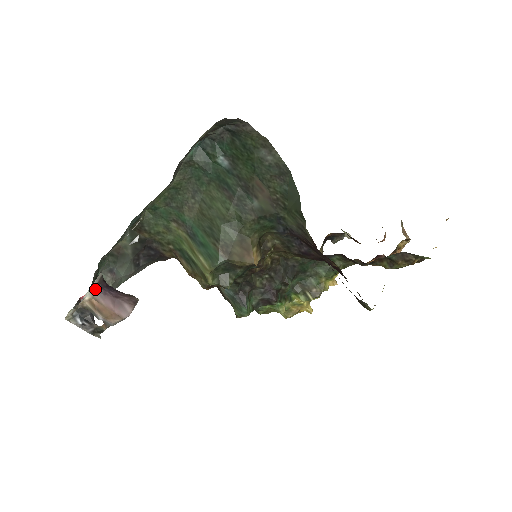
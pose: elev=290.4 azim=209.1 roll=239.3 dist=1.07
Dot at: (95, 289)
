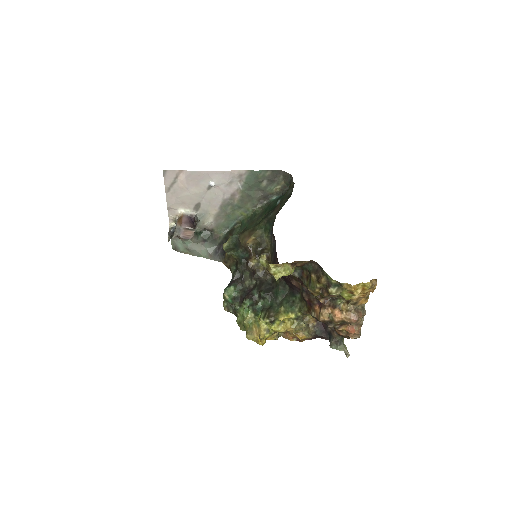
Dot at: (188, 215)
